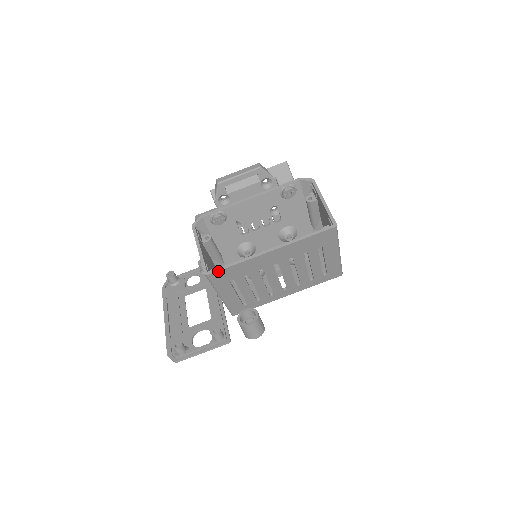
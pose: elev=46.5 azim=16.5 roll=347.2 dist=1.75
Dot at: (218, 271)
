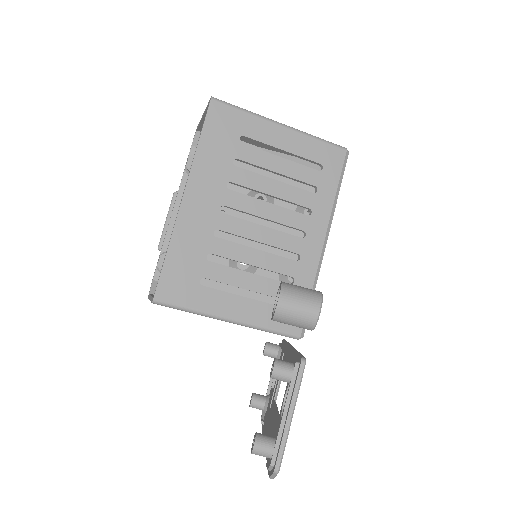
Dot at: (159, 282)
